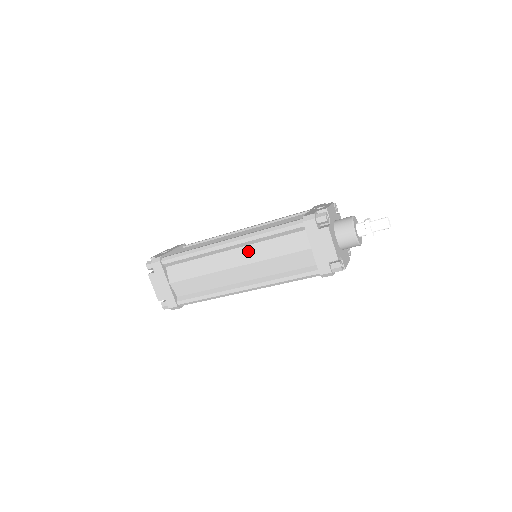
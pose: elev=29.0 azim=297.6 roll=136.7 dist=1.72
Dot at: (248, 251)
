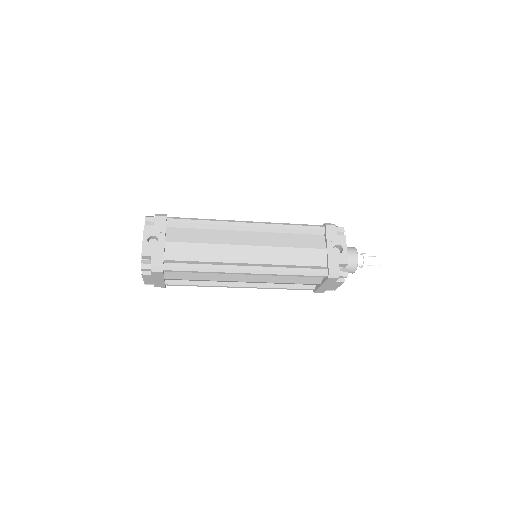
Dot at: (263, 276)
